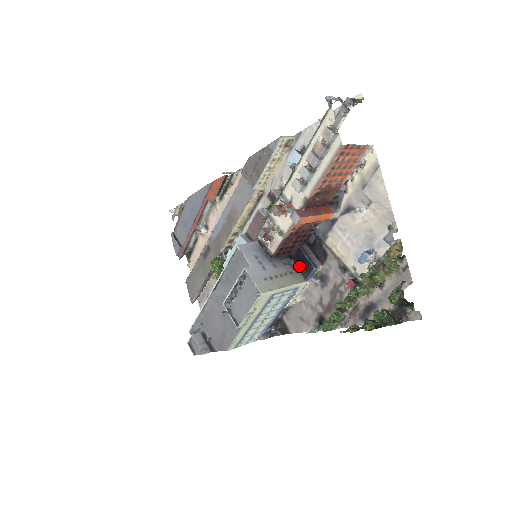
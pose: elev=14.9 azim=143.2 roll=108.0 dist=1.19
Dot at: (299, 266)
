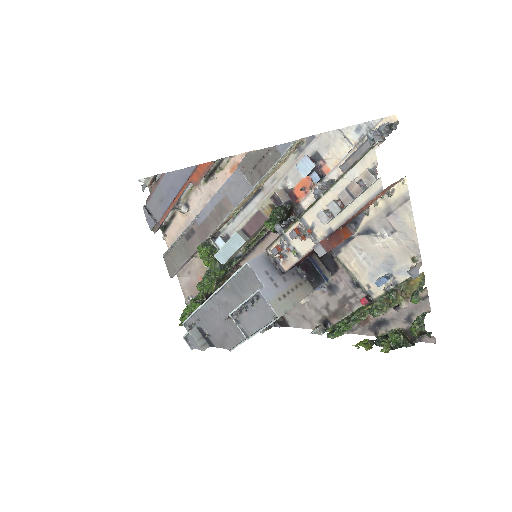
Dot at: (307, 275)
